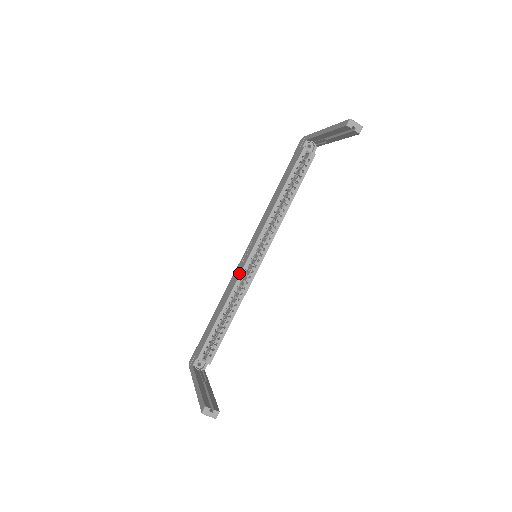
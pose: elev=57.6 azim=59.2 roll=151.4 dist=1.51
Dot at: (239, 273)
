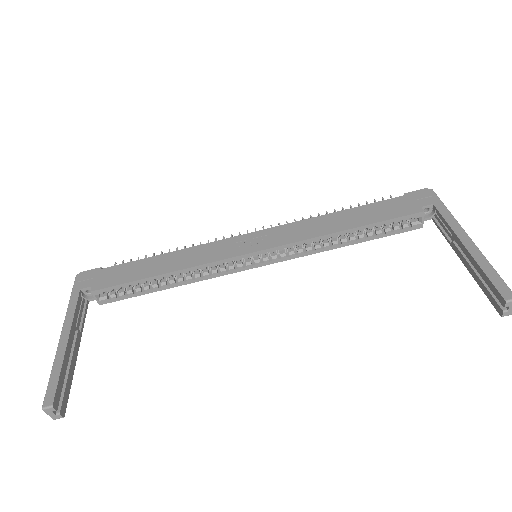
Dot at: (222, 257)
